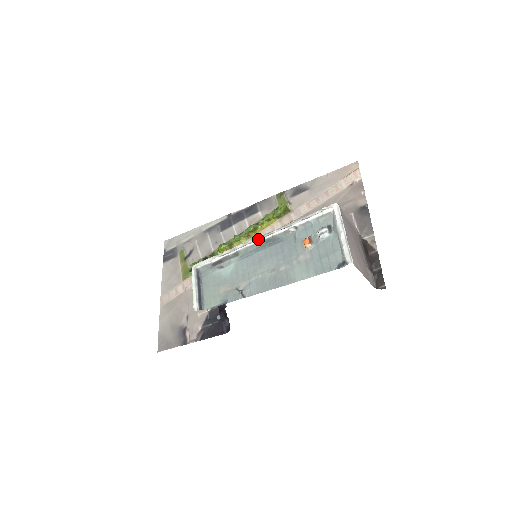
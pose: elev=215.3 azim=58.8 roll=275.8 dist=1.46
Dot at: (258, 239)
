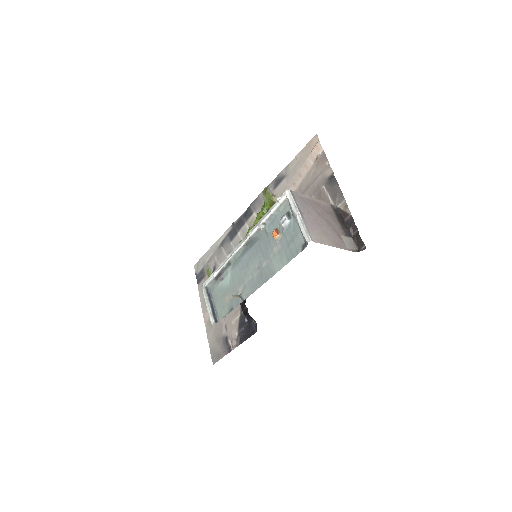
Dot at: (240, 245)
